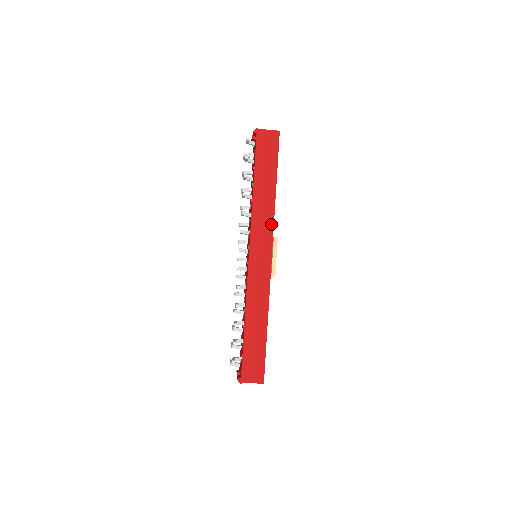
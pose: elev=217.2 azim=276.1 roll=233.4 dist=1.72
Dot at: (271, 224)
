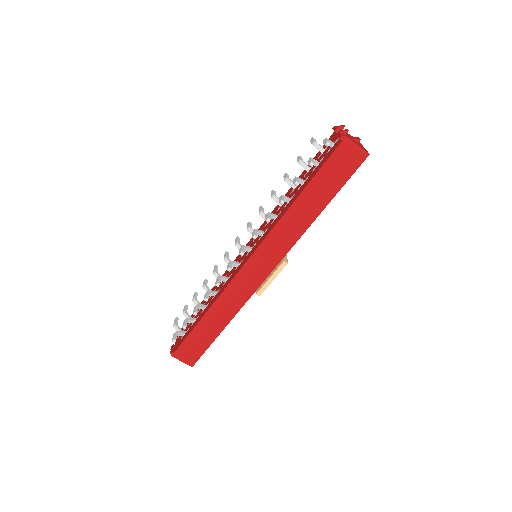
Dot at: (290, 245)
